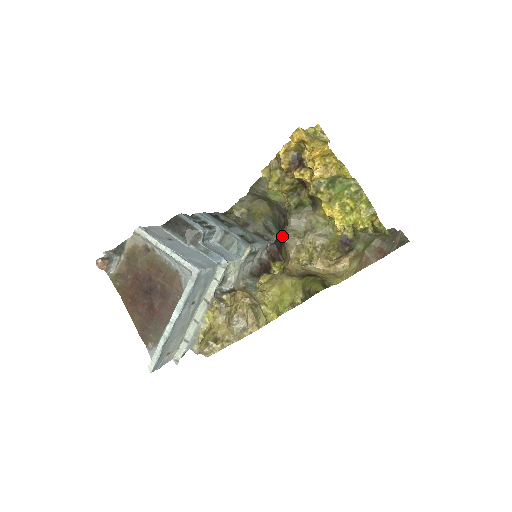
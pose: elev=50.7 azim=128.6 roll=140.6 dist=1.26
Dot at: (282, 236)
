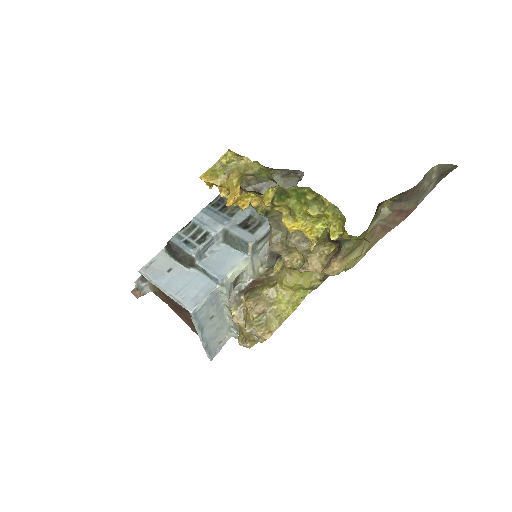
Dot at: occluded
